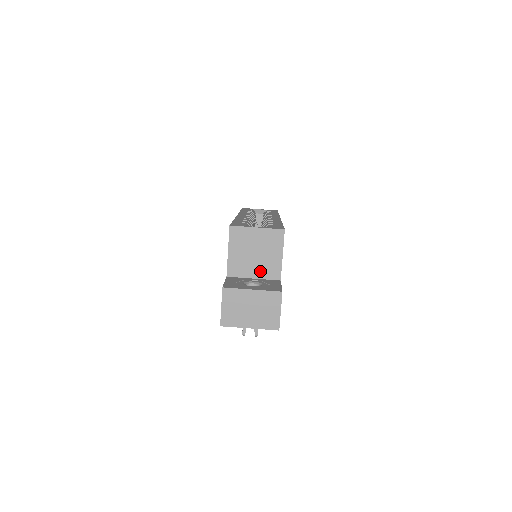
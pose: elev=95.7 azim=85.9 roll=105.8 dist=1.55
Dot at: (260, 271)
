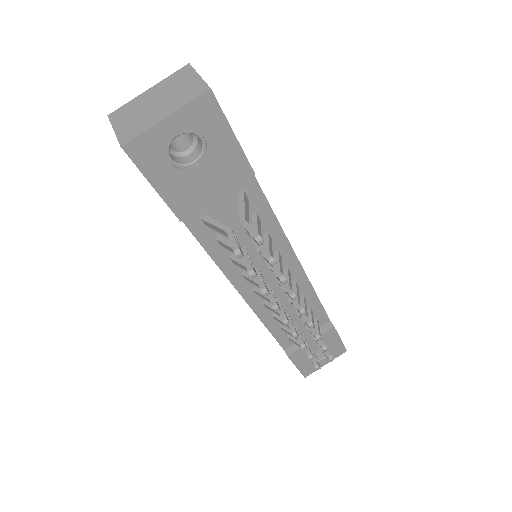
Dot at: occluded
